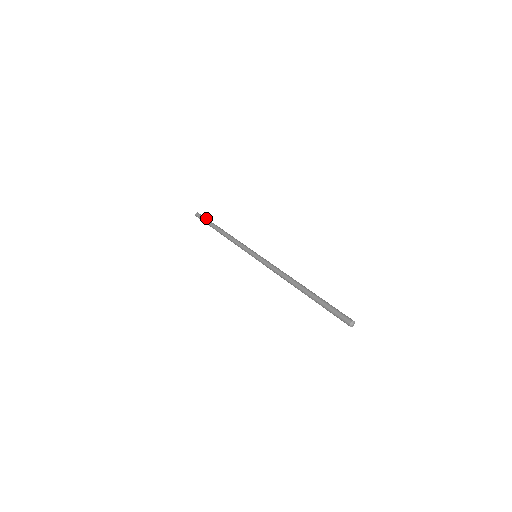
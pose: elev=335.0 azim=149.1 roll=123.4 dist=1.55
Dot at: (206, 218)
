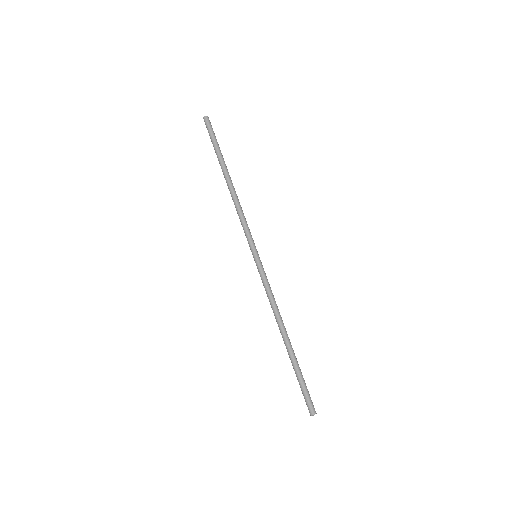
Dot at: (211, 139)
